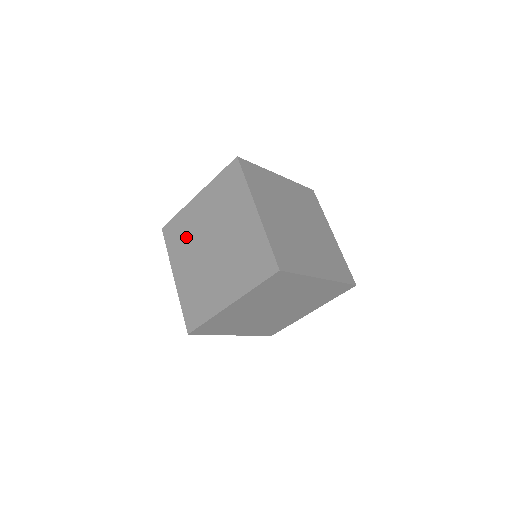
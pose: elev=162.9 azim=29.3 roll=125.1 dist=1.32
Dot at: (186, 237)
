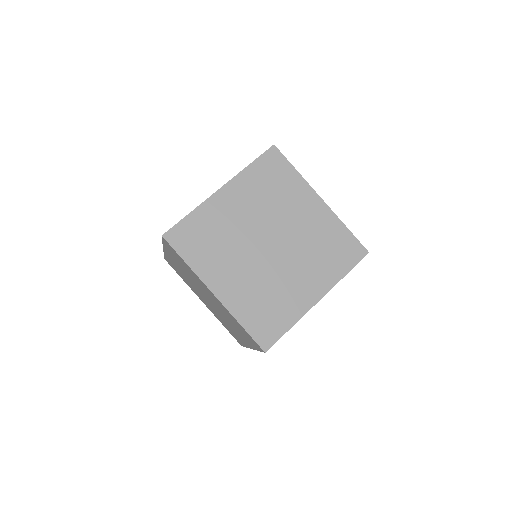
Dot at: (219, 240)
